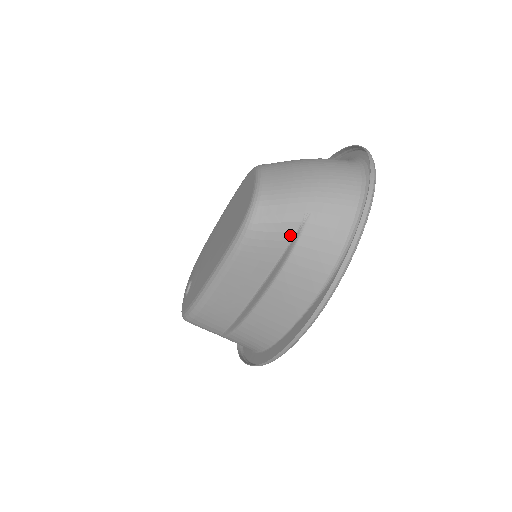
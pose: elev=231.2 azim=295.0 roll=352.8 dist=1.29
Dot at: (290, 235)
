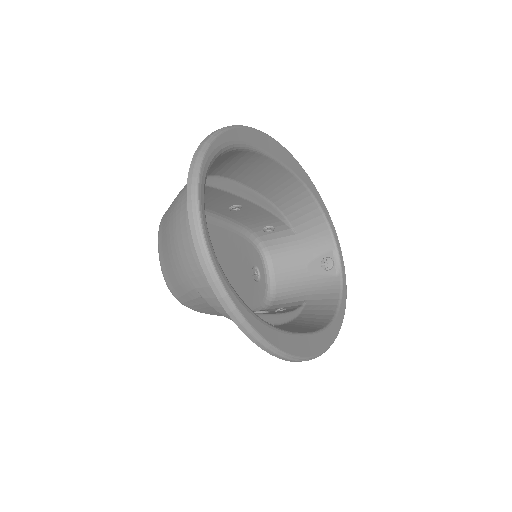
Dot at: occluded
